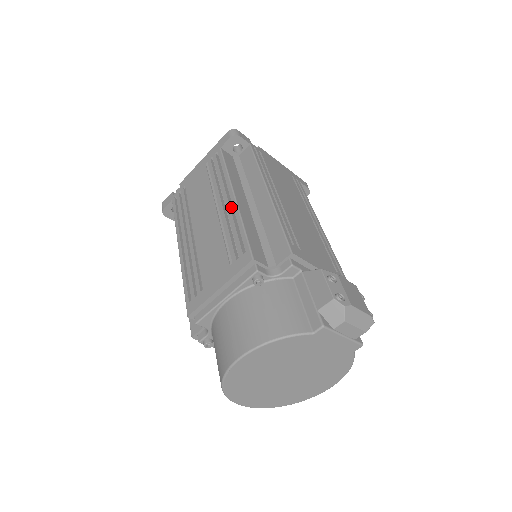
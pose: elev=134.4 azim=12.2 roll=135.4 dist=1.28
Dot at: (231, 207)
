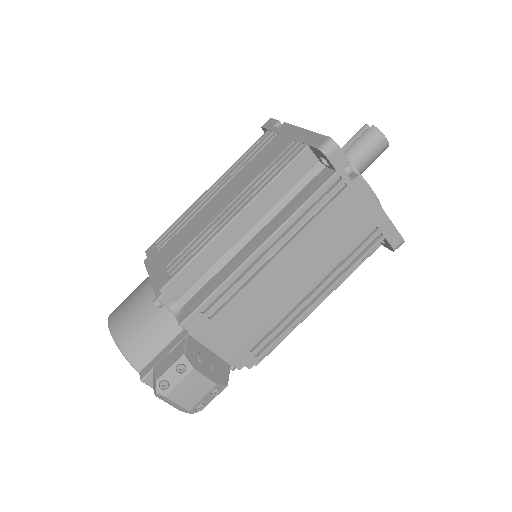
Dot at: (225, 222)
